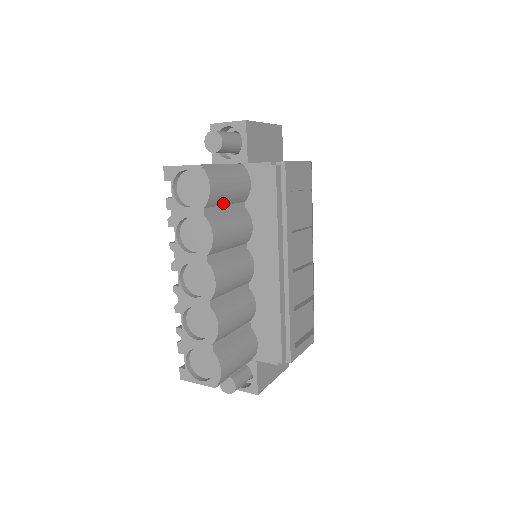
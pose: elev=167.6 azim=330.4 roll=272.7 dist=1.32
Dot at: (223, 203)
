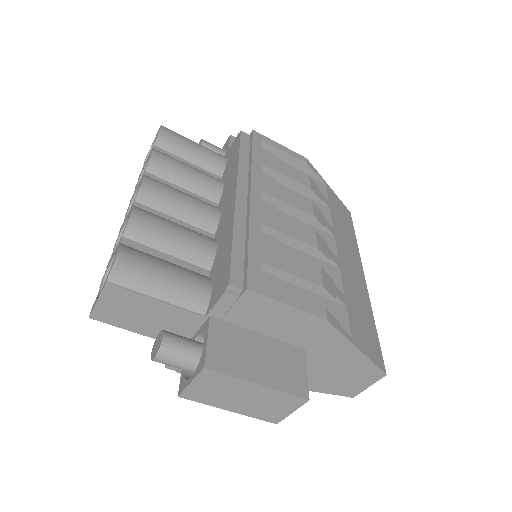
Dot at: (183, 156)
